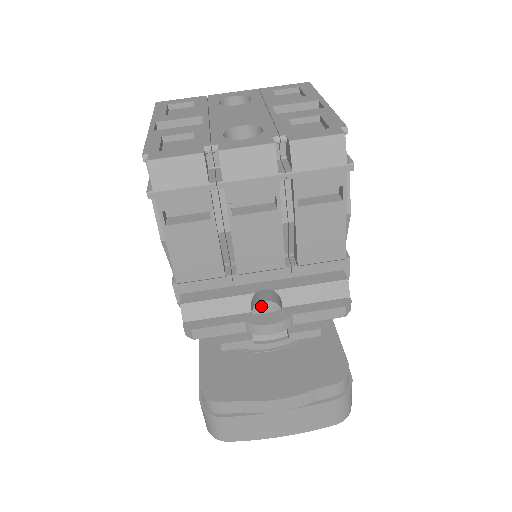
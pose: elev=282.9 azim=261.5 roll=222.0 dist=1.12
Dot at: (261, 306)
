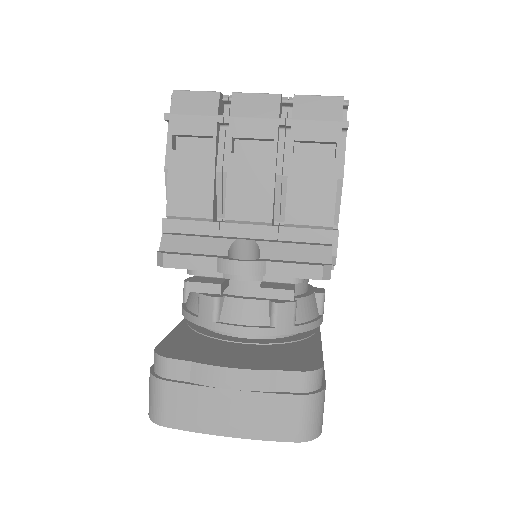
Dot at: (245, 286)
